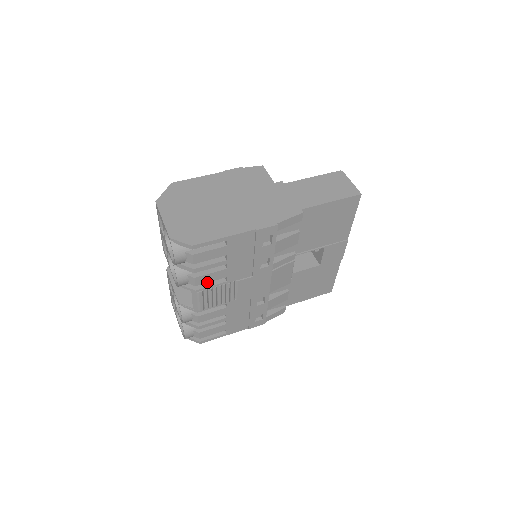
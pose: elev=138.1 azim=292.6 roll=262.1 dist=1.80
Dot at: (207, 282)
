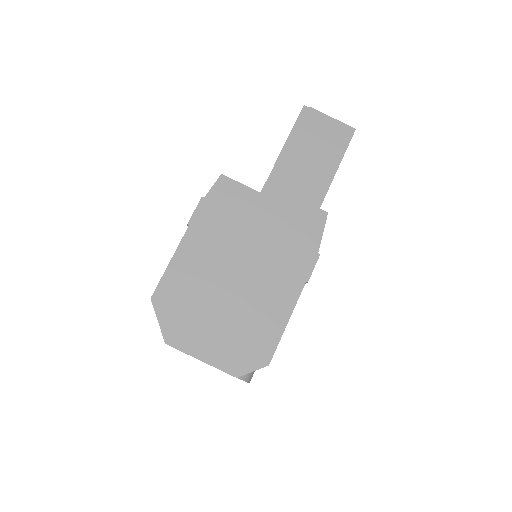
Dot at: occluded
